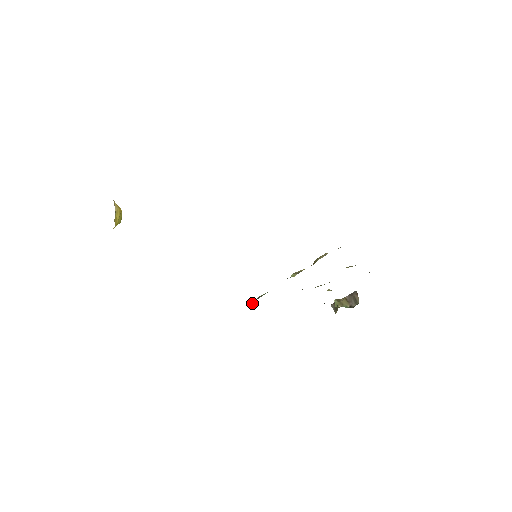
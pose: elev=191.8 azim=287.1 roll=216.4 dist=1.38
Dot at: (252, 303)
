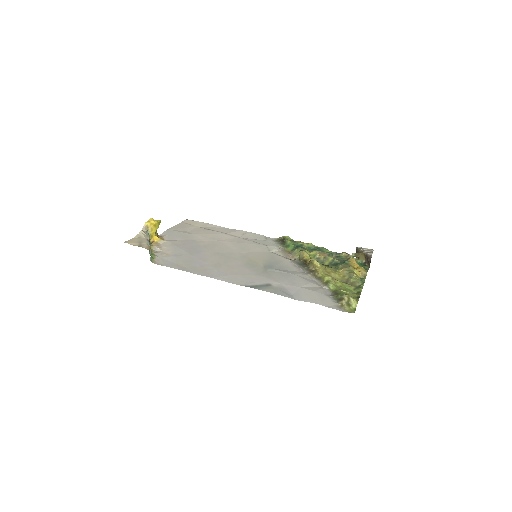
Dot at: (282, 239)
